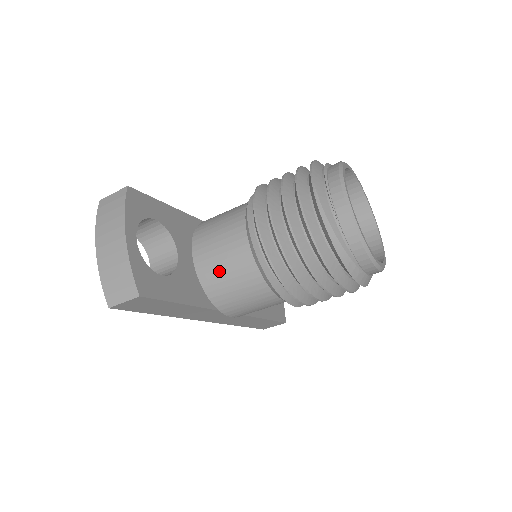
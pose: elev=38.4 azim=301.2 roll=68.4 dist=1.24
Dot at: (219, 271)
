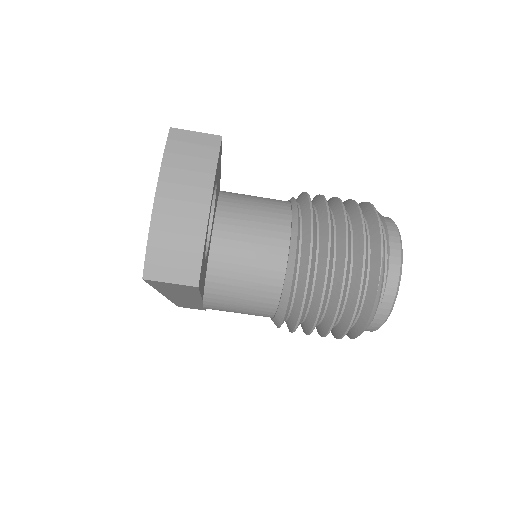
Dot at: (238, 267)
